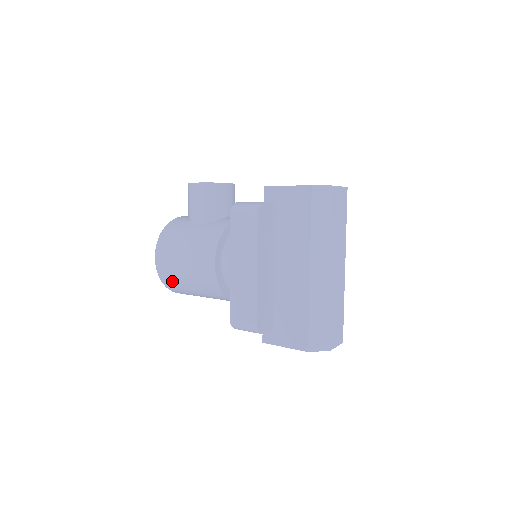
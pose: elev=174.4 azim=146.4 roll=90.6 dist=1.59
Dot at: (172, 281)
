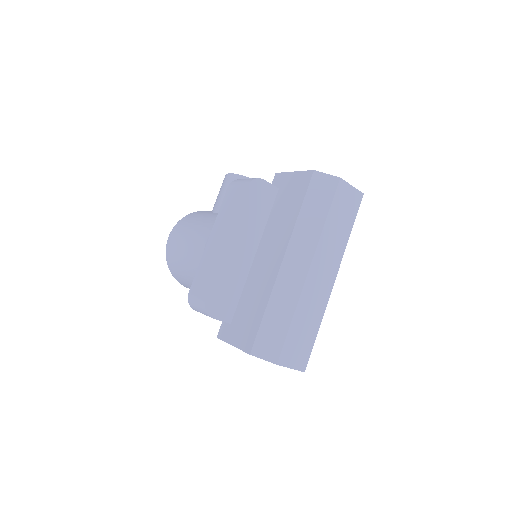
Dot at: (173, 262)
